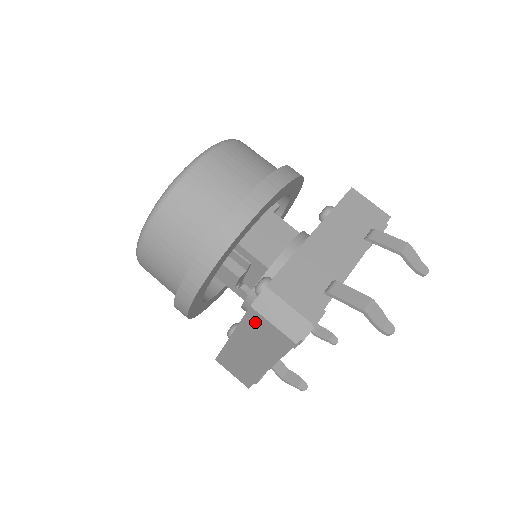
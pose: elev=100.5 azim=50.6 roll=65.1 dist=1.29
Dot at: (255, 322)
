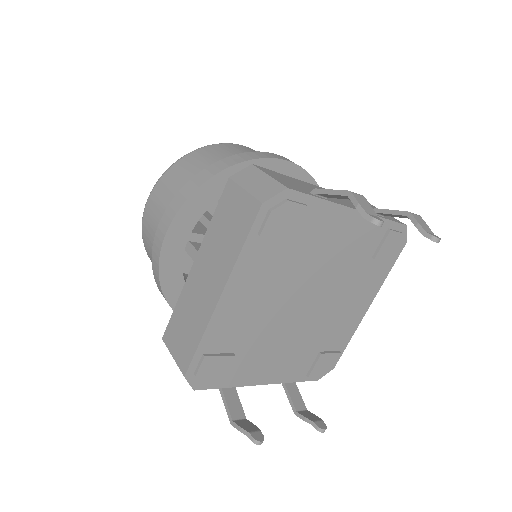
Dot at: (227, 203)
